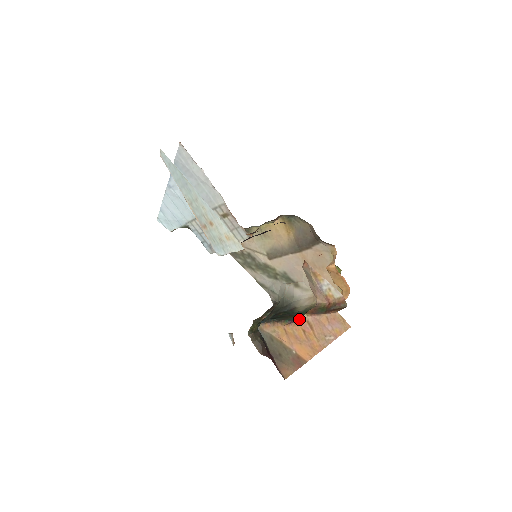
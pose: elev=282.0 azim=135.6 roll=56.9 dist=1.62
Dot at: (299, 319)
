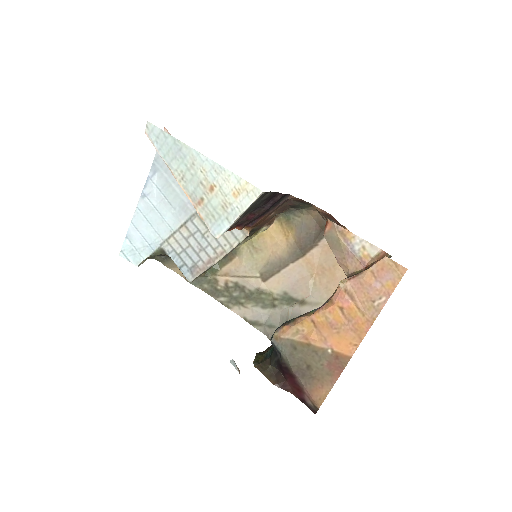
Dot at: (331, 297)
